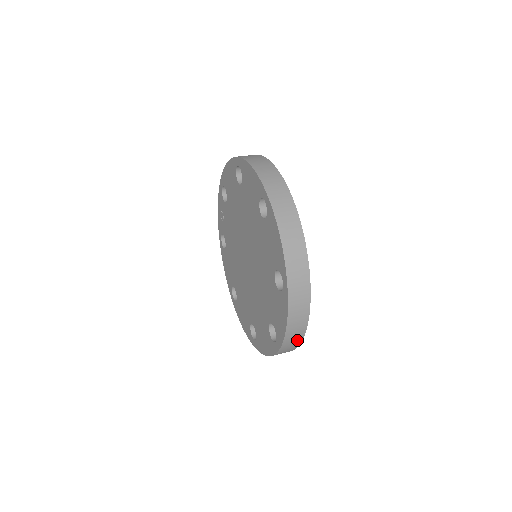
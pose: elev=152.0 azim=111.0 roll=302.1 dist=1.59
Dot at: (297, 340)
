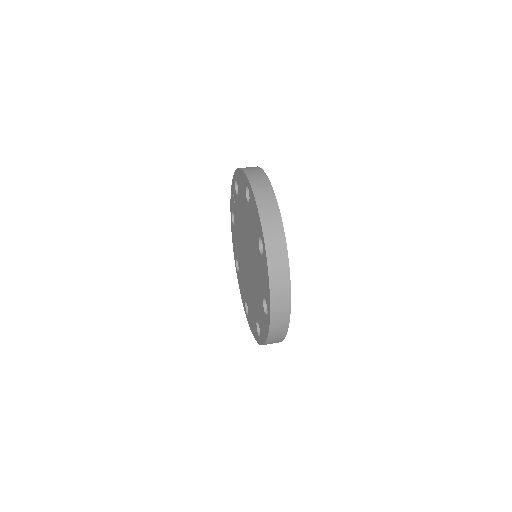
Dot at: (276, 342)
